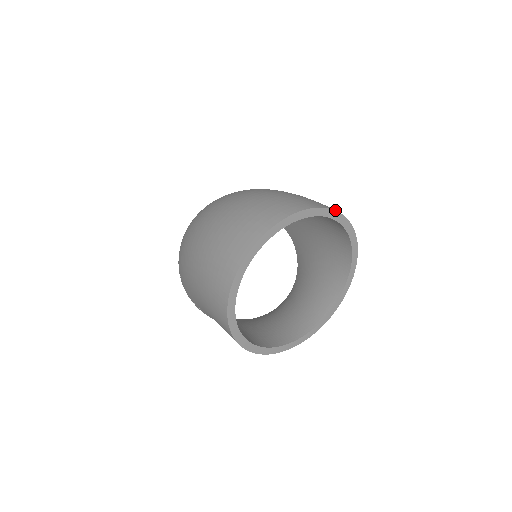
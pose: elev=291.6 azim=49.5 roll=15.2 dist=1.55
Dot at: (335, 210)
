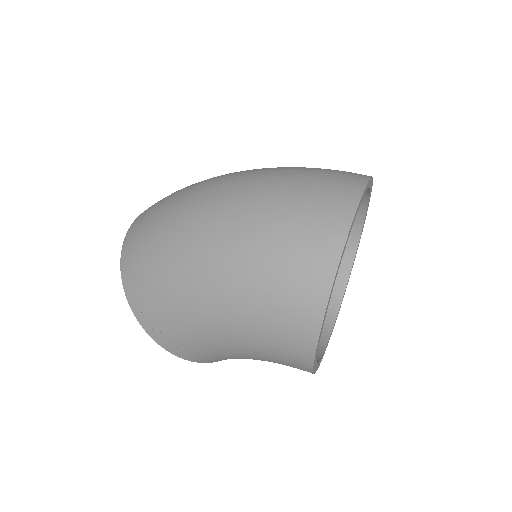
Dot at: occluded
